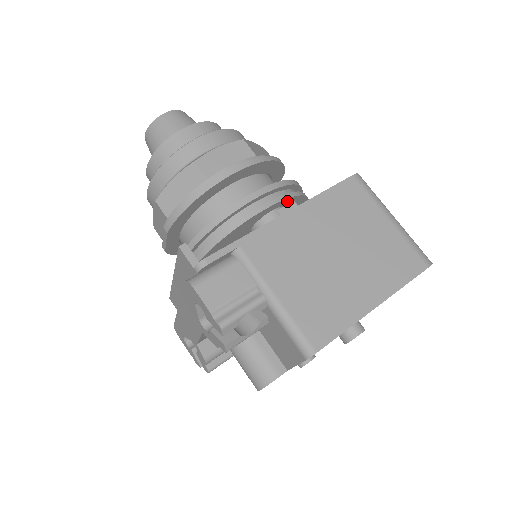
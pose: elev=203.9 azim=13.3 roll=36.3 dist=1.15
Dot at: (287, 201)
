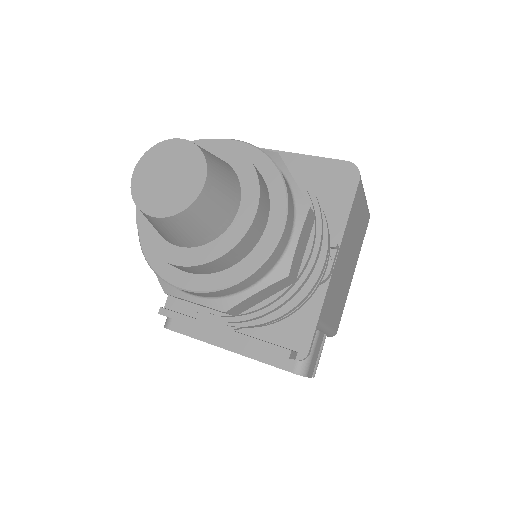
Dot at: (334, 248)
